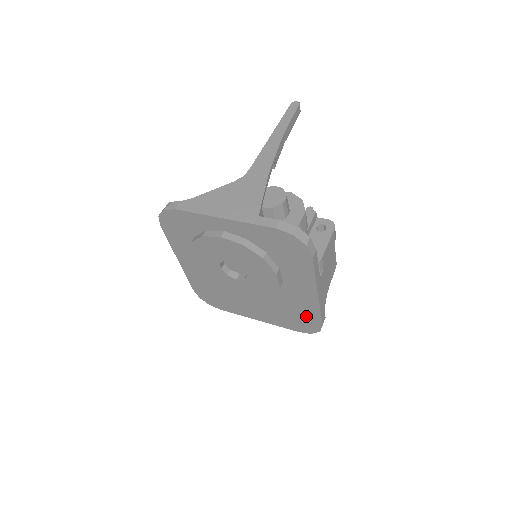
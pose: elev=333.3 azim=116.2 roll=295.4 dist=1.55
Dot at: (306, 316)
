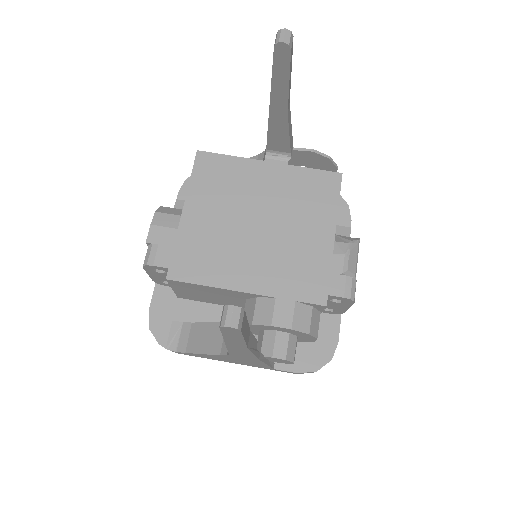
Dot at: occluded
